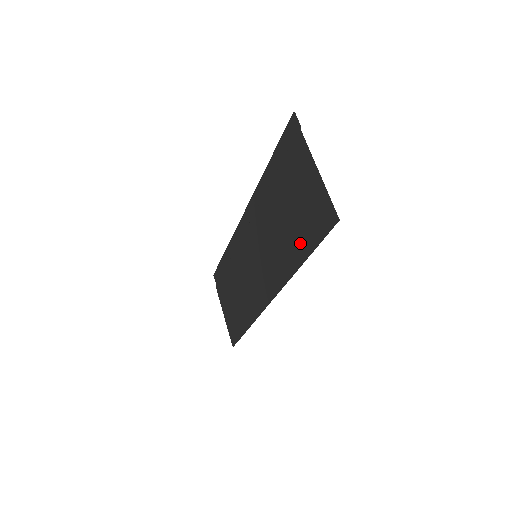
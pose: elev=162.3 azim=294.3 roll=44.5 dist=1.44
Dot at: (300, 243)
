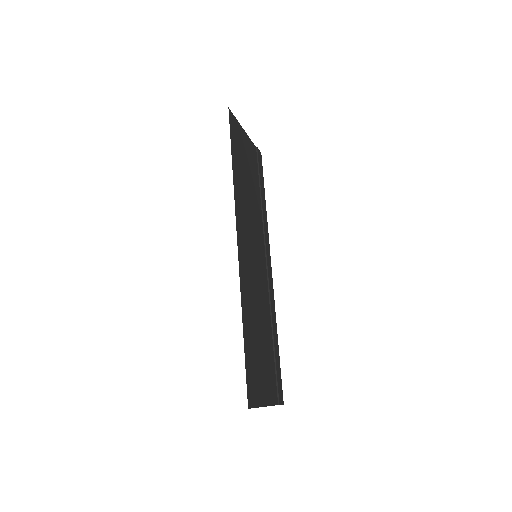
Dot at: (237, 165)
